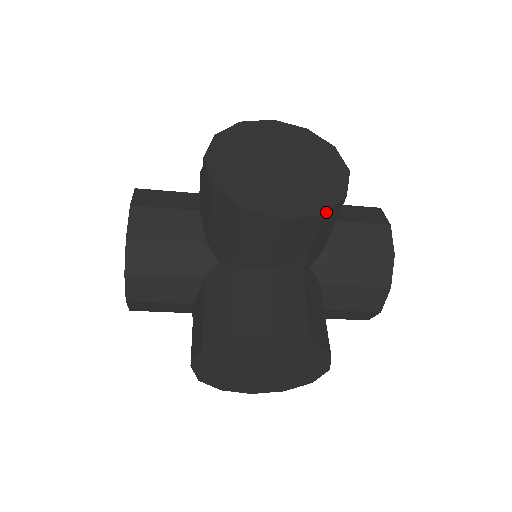
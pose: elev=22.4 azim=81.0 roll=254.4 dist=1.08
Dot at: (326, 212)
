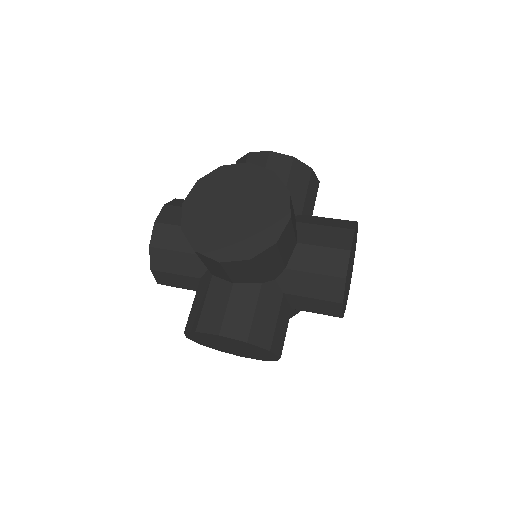
Dot at: occluded
